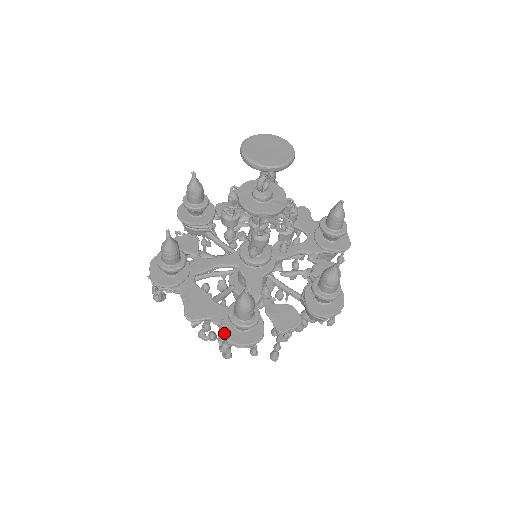
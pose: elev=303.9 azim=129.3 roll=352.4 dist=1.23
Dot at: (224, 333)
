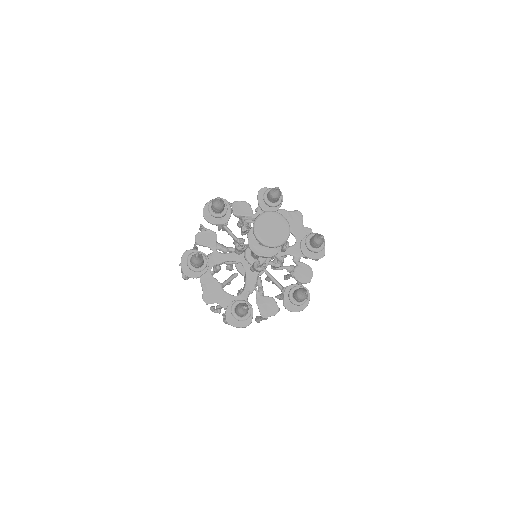
Dot at: (227, 318)
